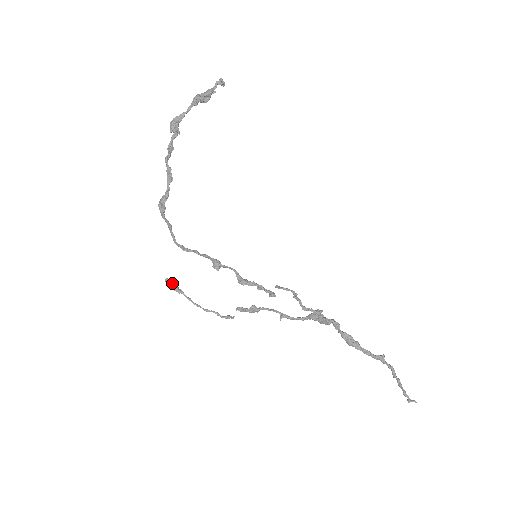
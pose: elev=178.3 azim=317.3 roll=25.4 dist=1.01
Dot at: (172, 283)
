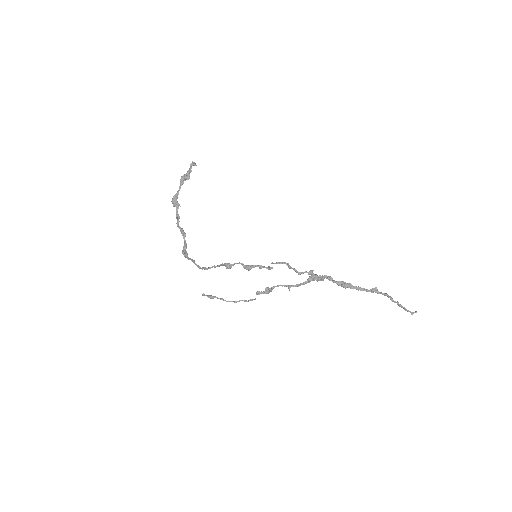
Dot at: (207, 295)
